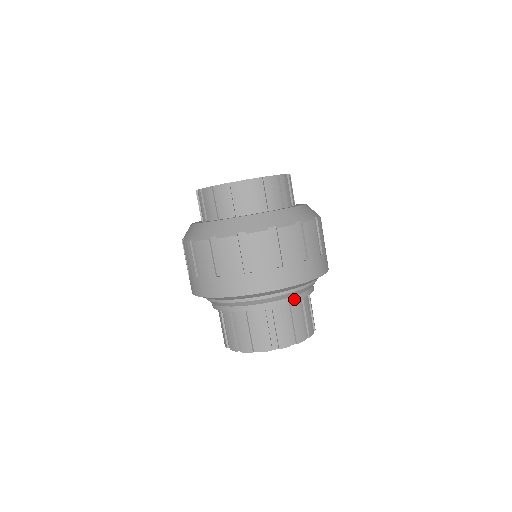
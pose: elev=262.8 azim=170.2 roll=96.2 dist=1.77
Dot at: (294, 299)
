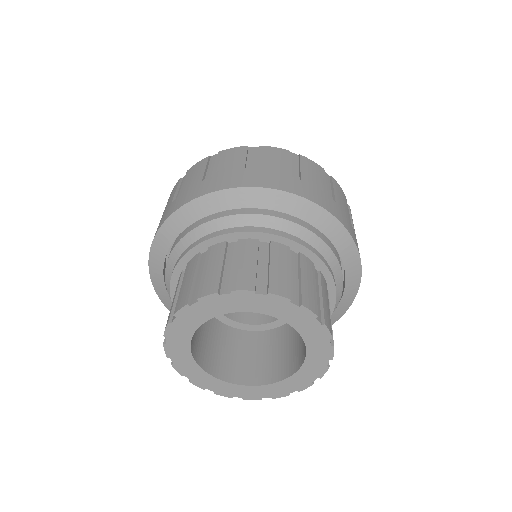
Dot at: (276, 233)
